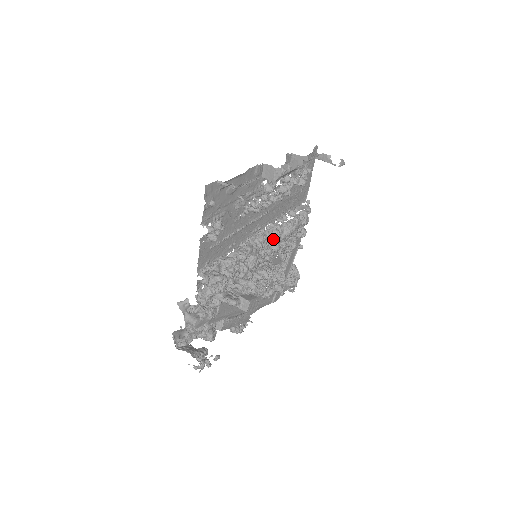
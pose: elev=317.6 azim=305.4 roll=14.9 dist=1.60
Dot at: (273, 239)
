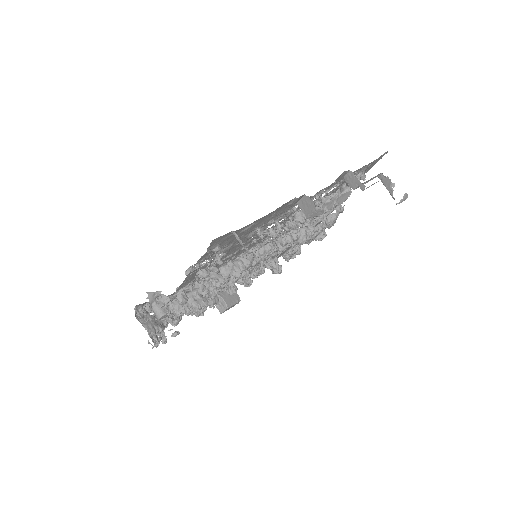
Dot at: occluded
